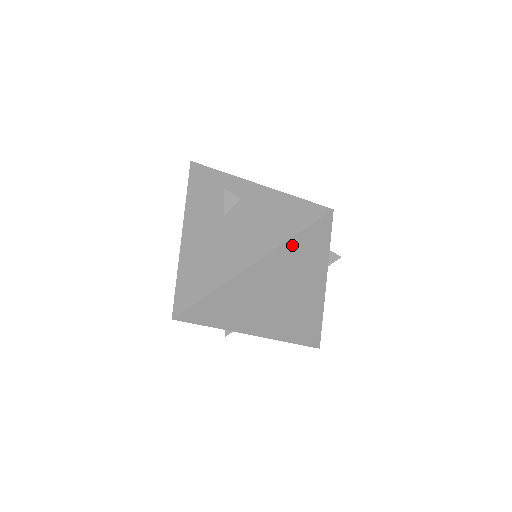
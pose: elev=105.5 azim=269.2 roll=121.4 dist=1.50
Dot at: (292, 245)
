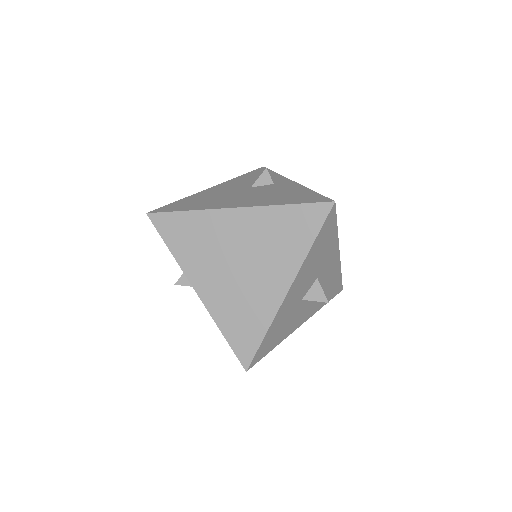
Dot at: (281, 213)
